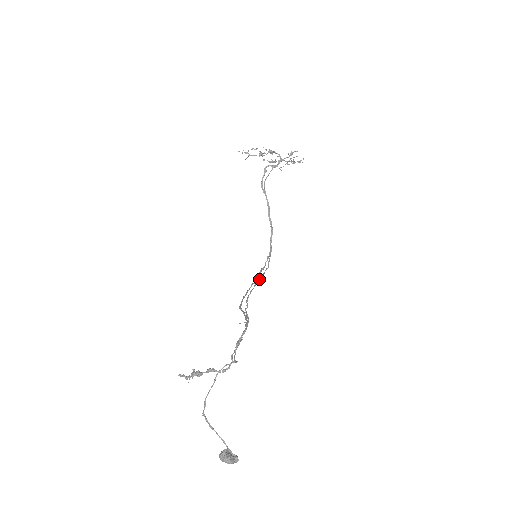
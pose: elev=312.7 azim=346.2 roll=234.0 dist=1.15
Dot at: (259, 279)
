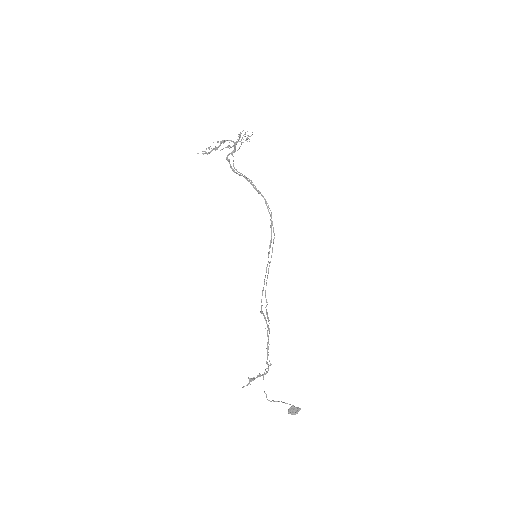
Dot at: occluded
